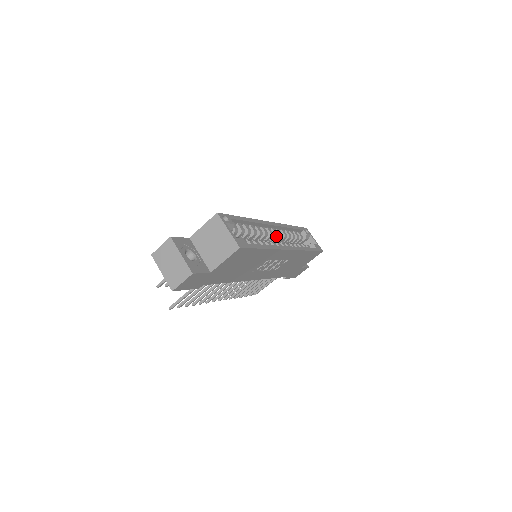
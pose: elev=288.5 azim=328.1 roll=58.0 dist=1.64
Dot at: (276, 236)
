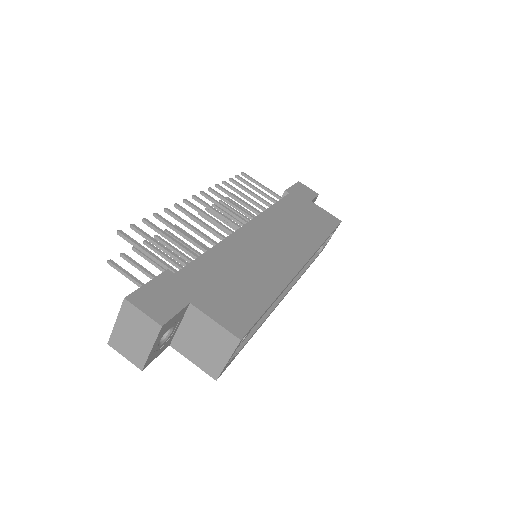
Dot at: occluded
